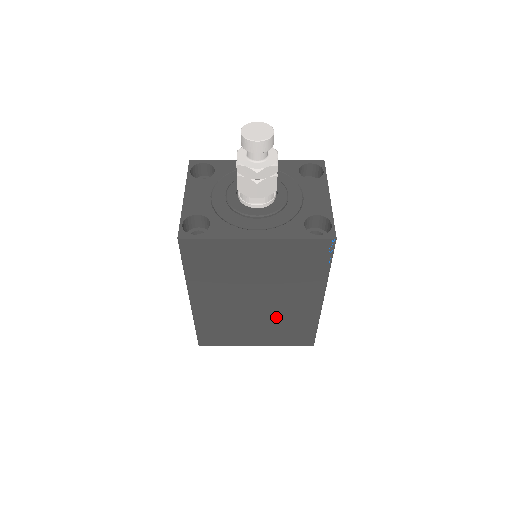
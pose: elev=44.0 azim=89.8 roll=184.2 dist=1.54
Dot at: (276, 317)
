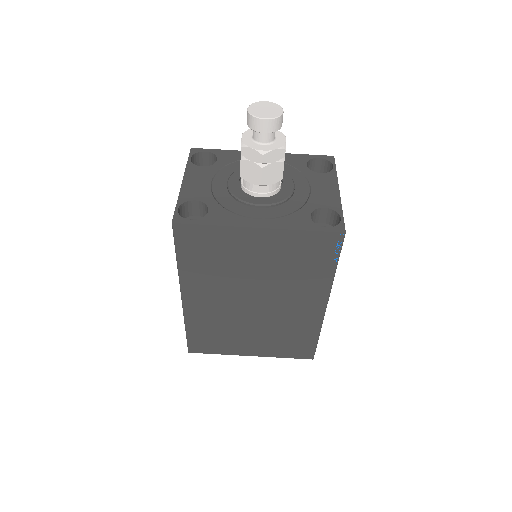
Dot at: (274, 323)
